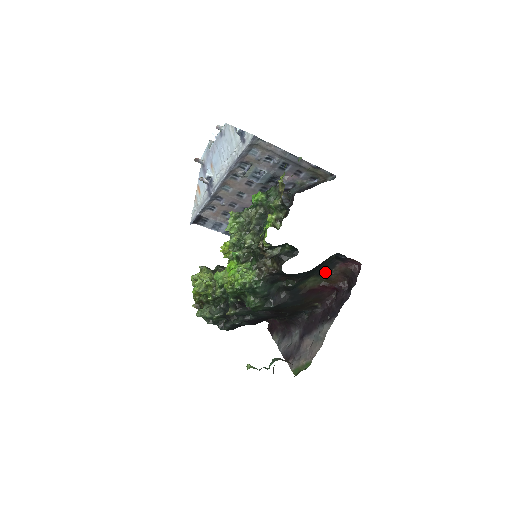
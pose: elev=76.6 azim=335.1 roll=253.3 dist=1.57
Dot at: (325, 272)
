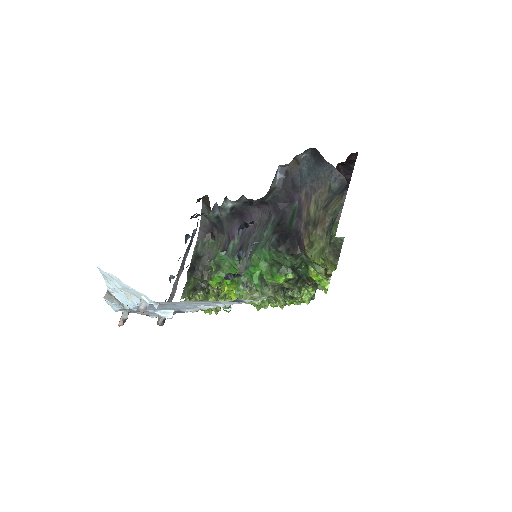
Dot at: occluded
